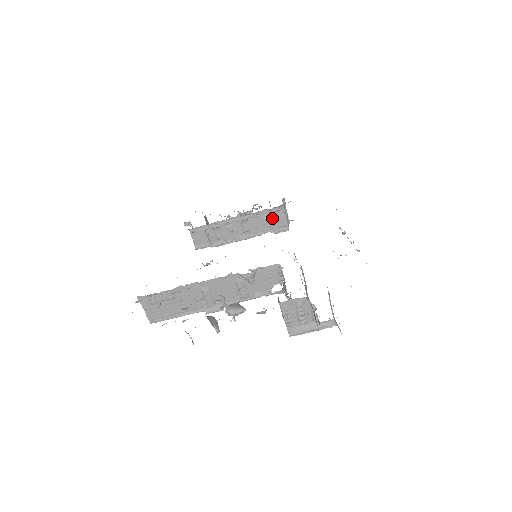
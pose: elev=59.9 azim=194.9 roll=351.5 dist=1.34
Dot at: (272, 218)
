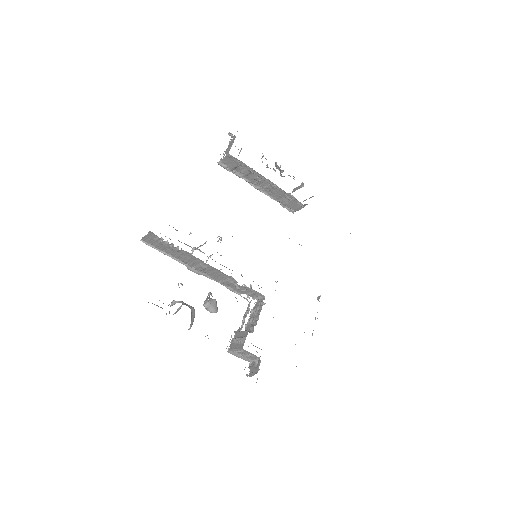
Dot at: (292, 201)
